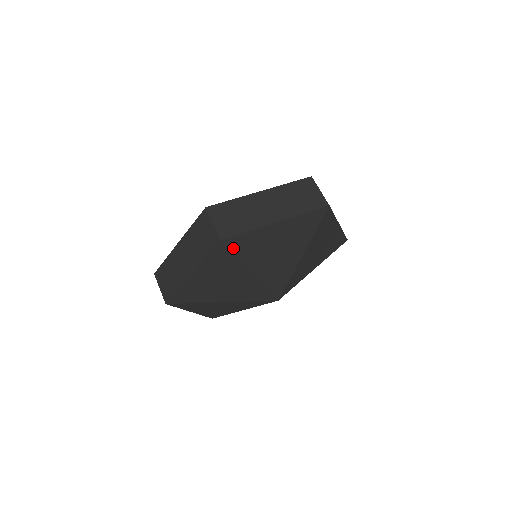
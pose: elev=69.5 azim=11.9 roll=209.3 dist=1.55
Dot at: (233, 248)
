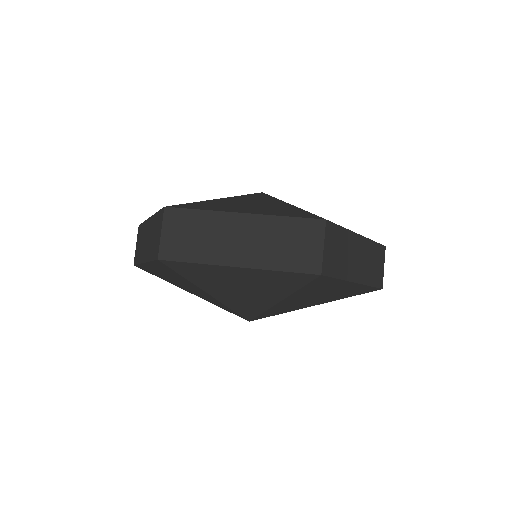
Dot at: (312, 283)
